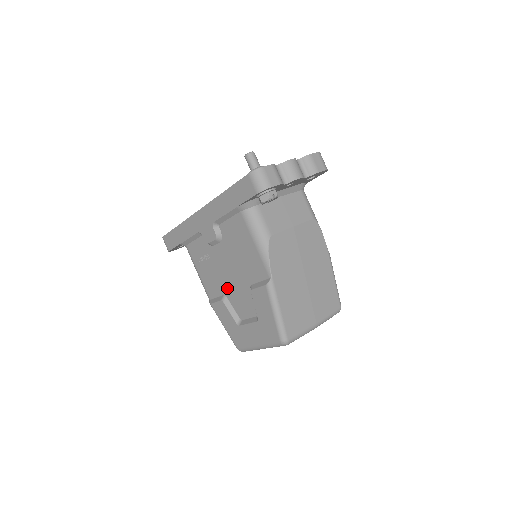
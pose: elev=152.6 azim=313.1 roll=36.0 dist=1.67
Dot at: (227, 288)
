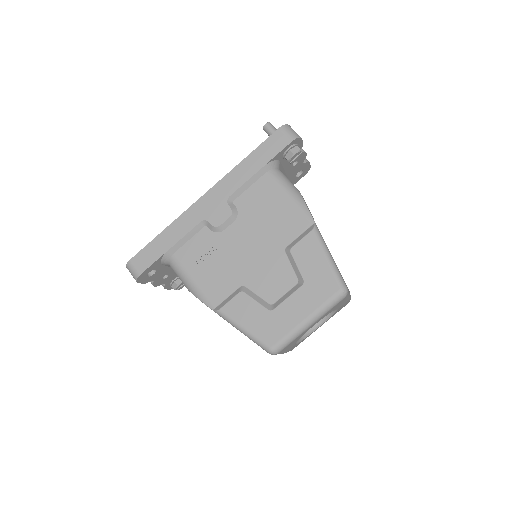
Dot at: (246, 274)
